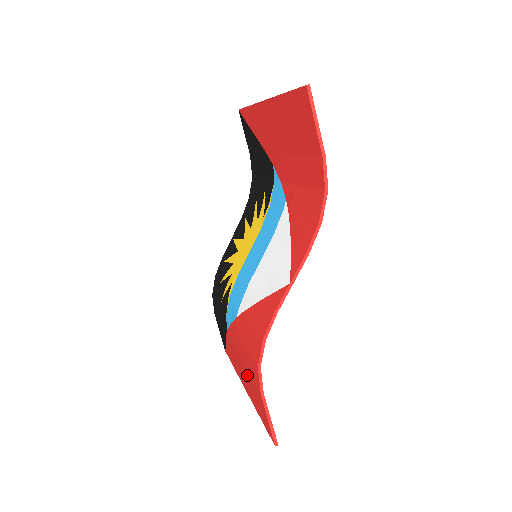
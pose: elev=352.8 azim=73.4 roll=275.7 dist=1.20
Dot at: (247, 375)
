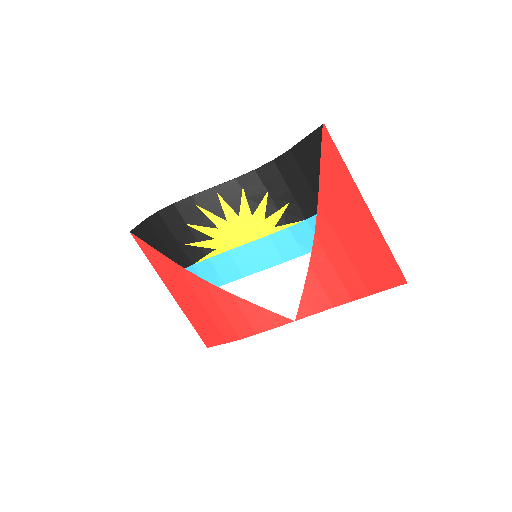
Dot at: (204, 314)
